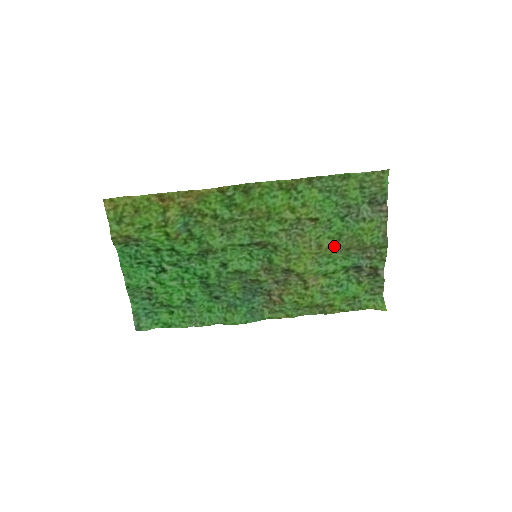
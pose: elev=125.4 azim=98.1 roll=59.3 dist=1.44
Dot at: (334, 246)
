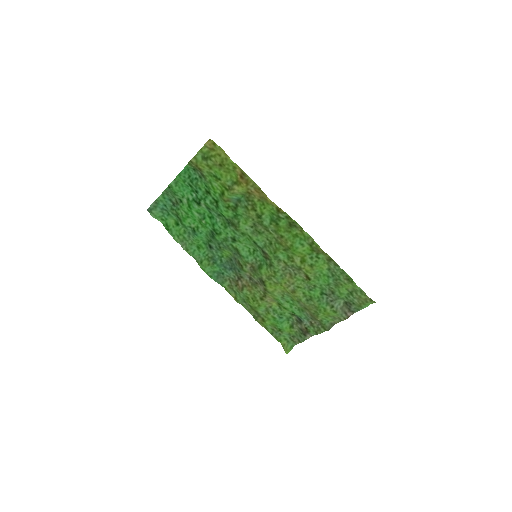
Dot at: (301, 300)
